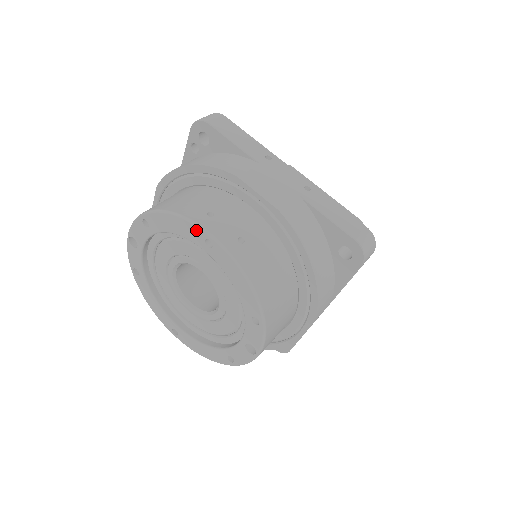
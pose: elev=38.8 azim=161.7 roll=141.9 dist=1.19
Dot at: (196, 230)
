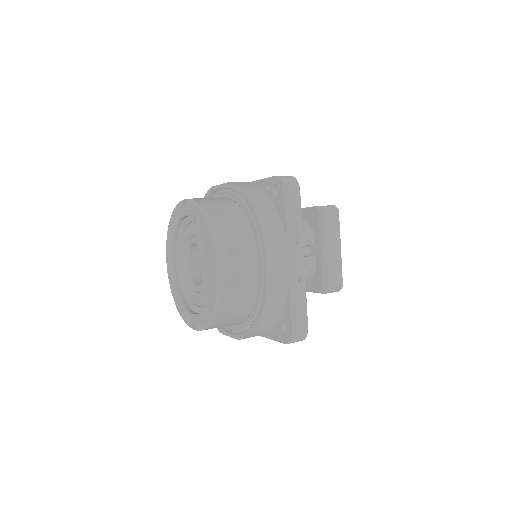
Dot at: (214, 254)
